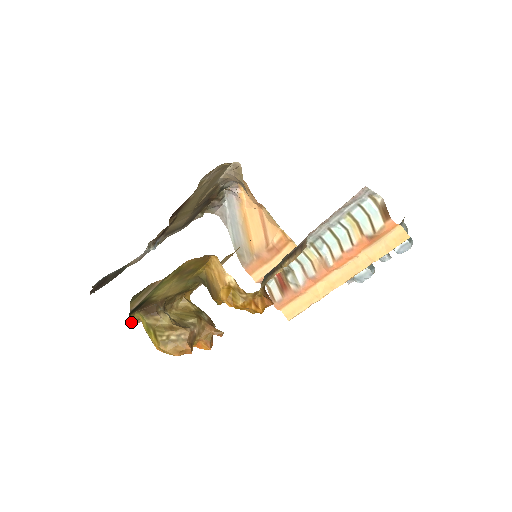
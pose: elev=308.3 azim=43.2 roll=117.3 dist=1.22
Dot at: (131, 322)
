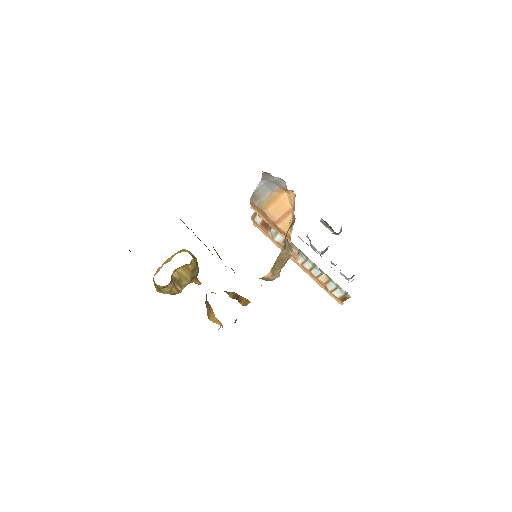
Dot at: occluded
